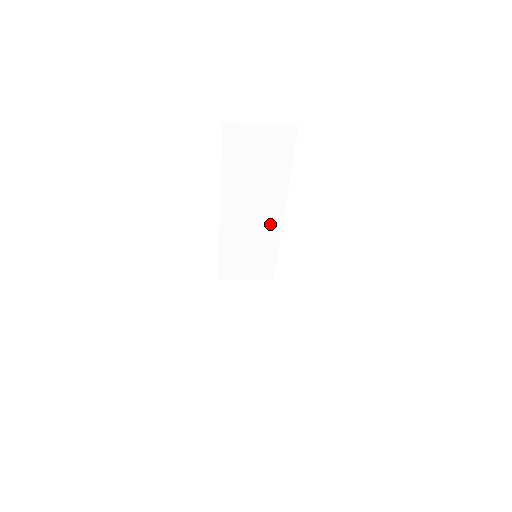
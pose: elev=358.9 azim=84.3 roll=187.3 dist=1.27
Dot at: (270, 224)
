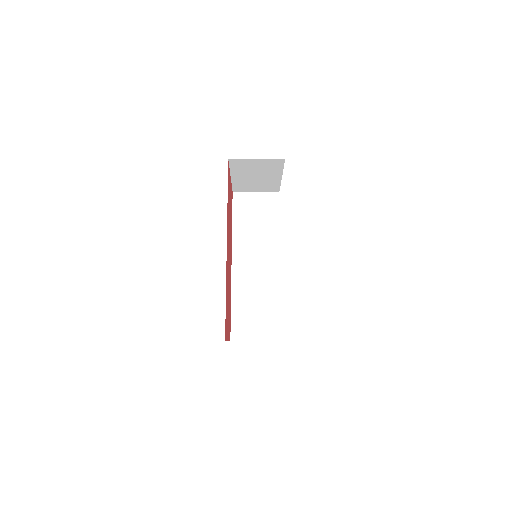
Dot at: (270, 273)
